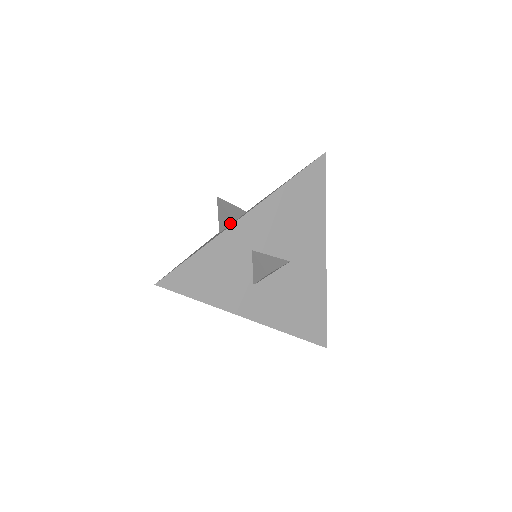
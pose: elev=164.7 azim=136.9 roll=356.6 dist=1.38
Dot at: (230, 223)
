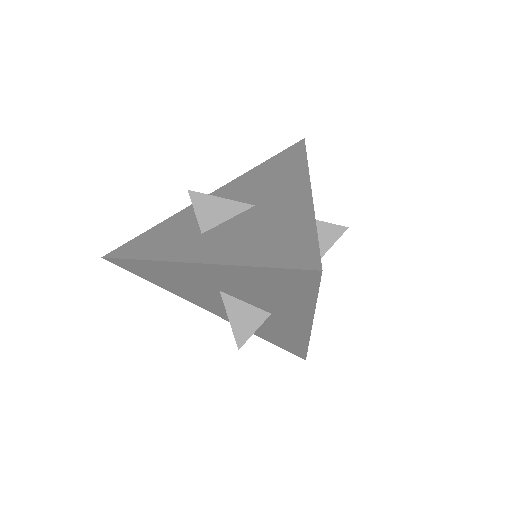
Dot at: occluded
